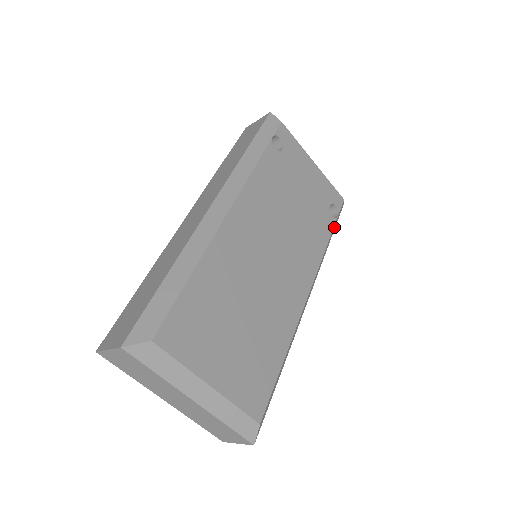
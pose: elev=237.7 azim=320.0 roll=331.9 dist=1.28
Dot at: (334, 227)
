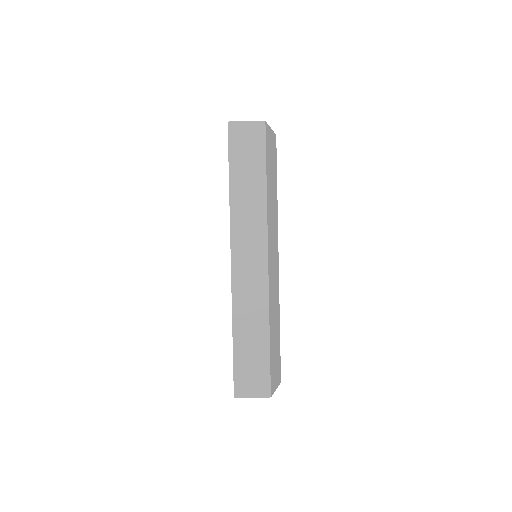
Dot at: occluded
